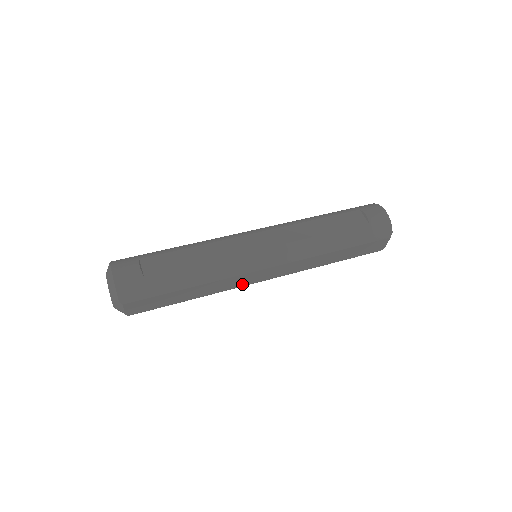
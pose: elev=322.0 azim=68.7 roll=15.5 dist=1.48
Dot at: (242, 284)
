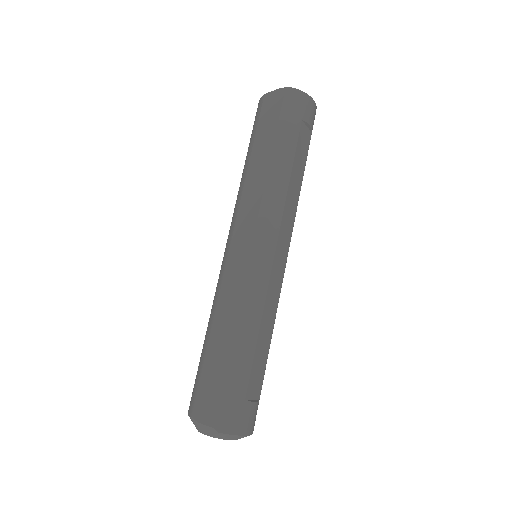
Dot at: occluded
